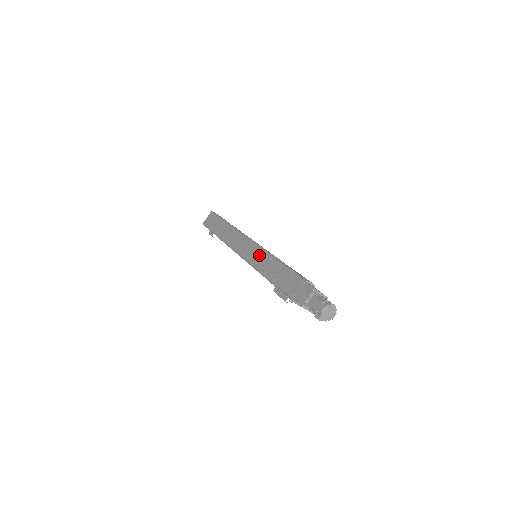
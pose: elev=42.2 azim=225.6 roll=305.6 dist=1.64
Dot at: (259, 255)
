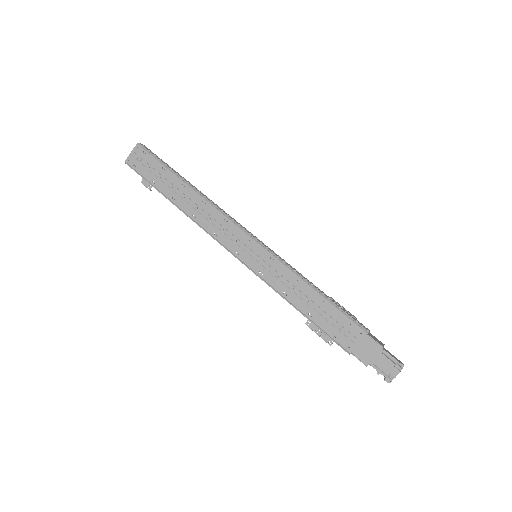
Dot at: (272, 266)
